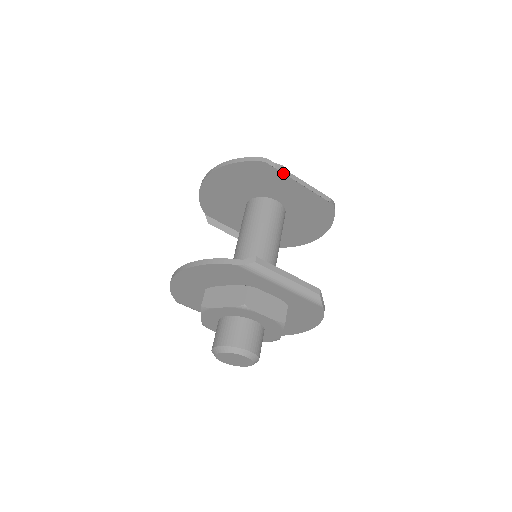
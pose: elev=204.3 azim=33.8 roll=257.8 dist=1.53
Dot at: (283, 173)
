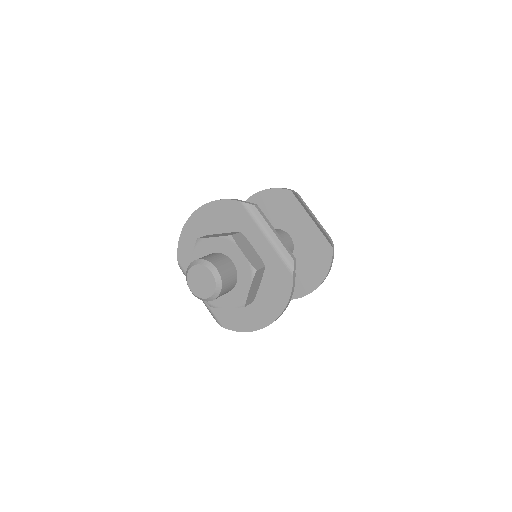
Dot at: (301, 204)
